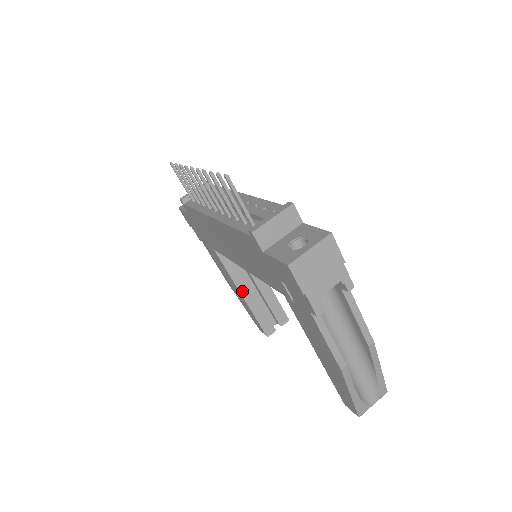
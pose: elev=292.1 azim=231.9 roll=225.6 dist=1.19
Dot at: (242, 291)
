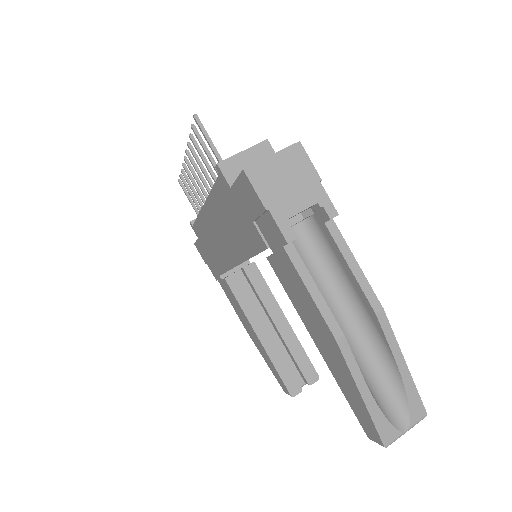
Dot at: (258, 331)
